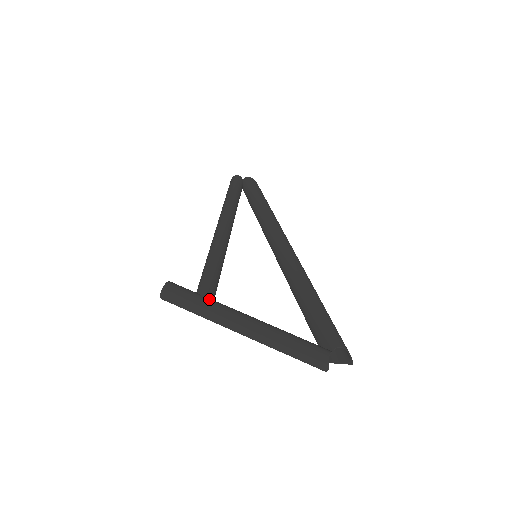
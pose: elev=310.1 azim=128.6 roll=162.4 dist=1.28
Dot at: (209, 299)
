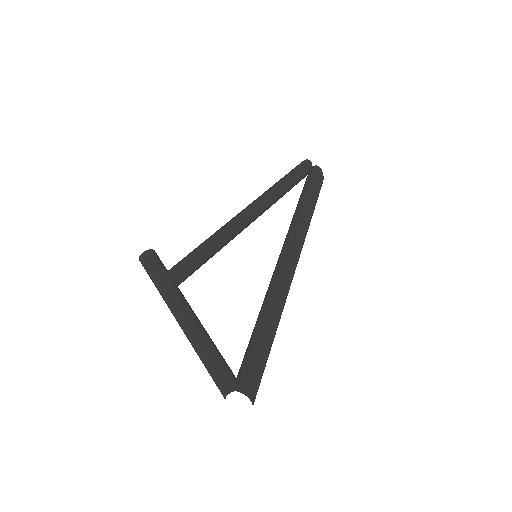
Dot at: (171, 282)
